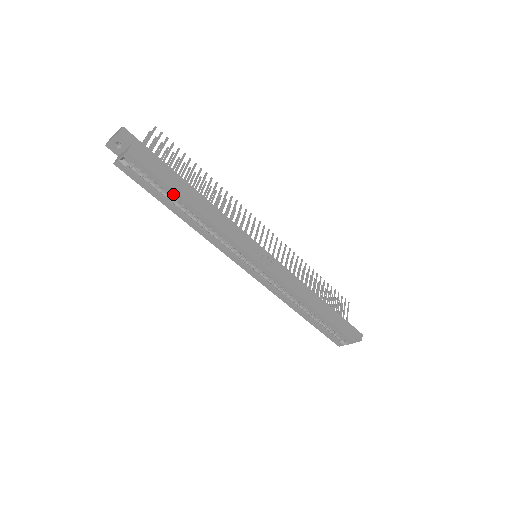
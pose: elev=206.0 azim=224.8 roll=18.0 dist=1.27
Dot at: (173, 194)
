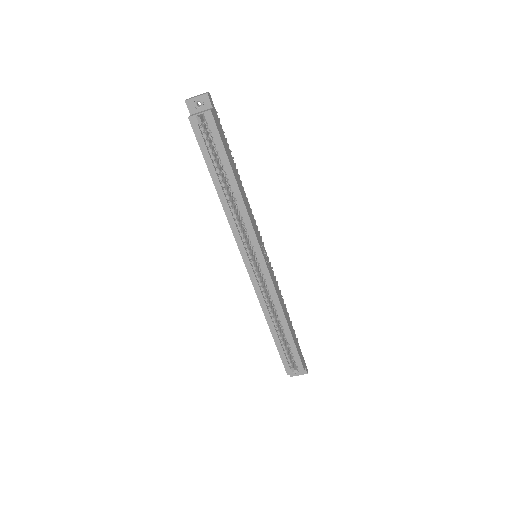
Dot at: (226, 164)
